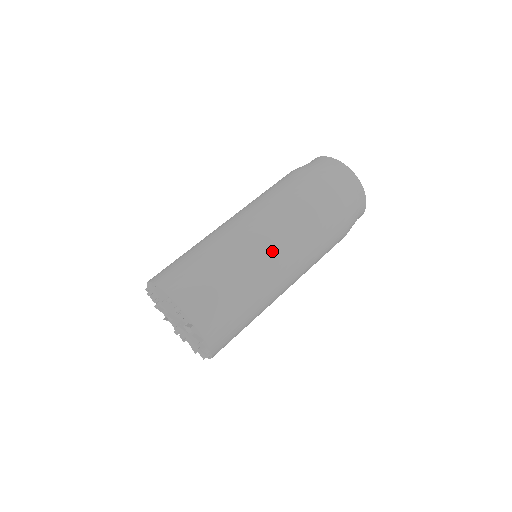
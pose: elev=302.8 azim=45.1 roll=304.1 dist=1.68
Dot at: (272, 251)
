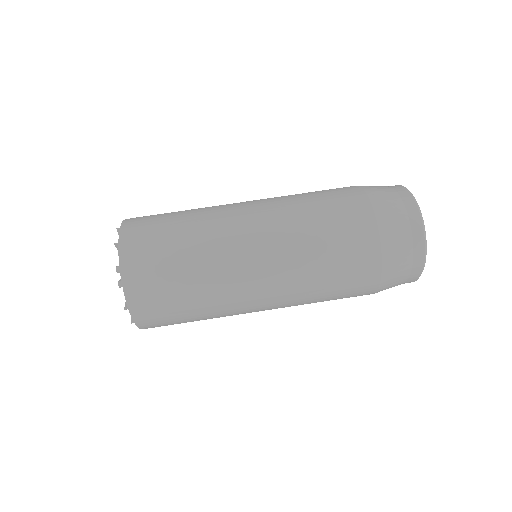
Dot at: (257, 284)
